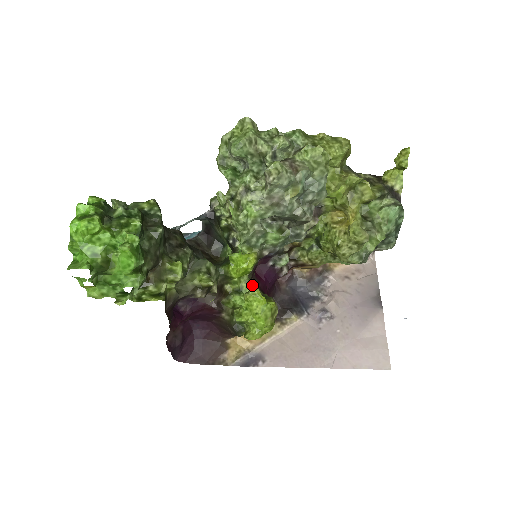
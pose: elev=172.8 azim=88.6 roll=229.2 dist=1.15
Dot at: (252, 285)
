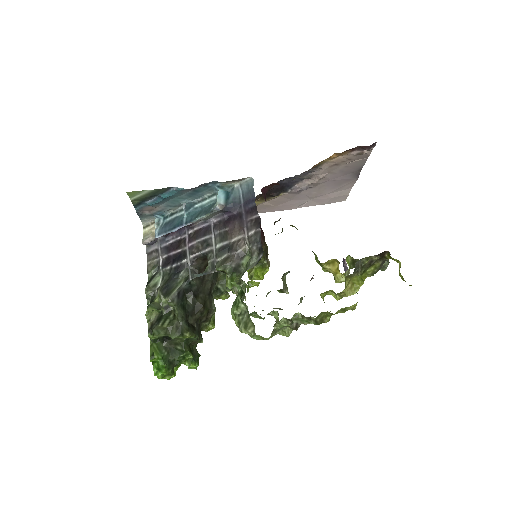
Dot at: occluded
